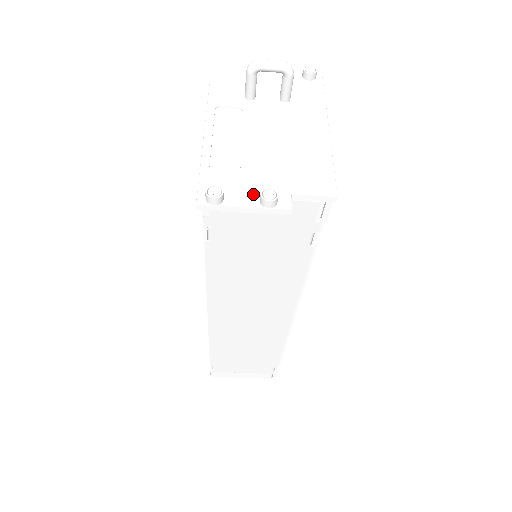
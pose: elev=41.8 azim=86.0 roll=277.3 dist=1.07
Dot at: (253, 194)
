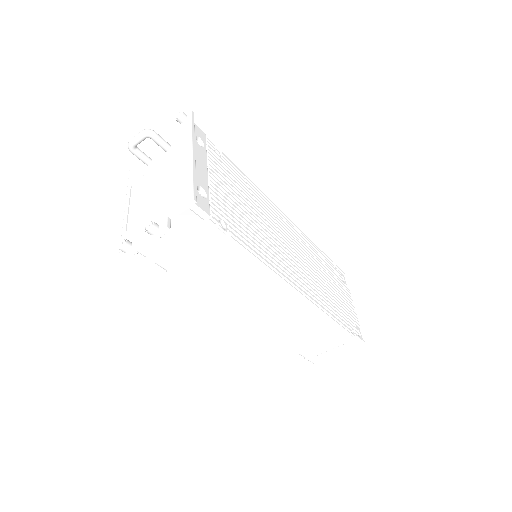
Dot at: occluded
